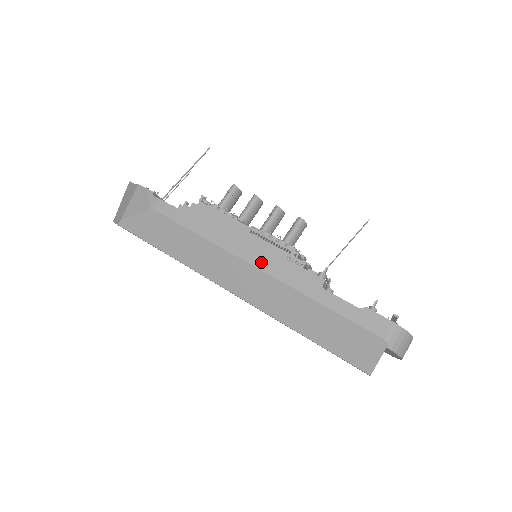
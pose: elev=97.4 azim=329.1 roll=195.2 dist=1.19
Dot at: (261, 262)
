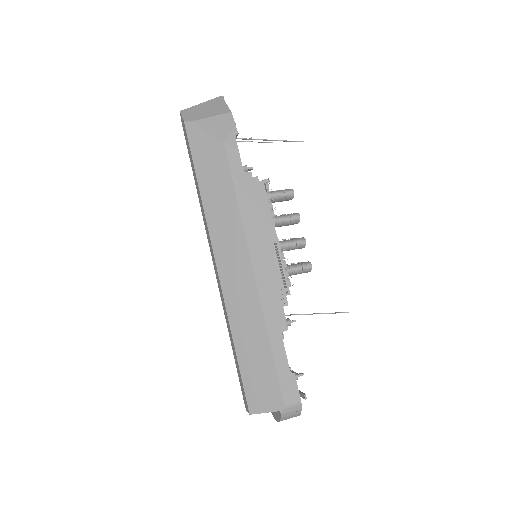
Dot at: (261, 272)
